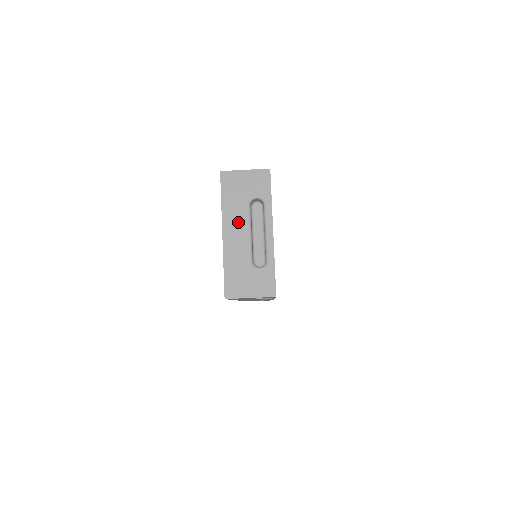
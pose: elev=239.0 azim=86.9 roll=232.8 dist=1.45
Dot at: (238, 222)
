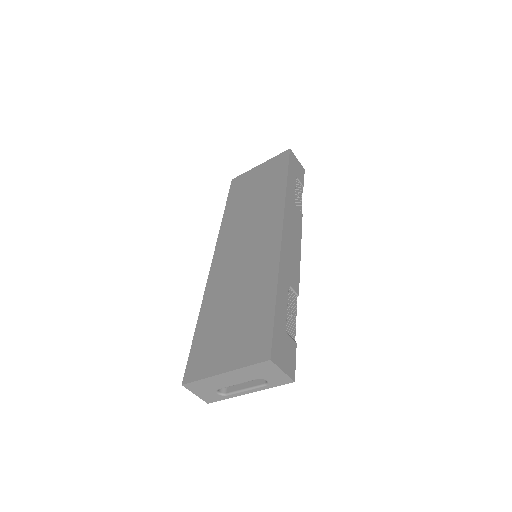
Dot at: (240, 378)
